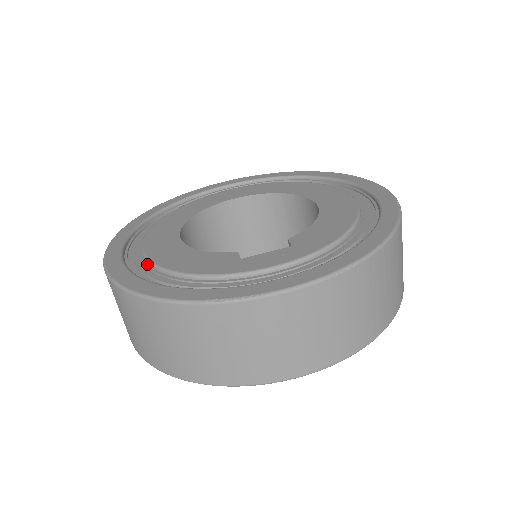
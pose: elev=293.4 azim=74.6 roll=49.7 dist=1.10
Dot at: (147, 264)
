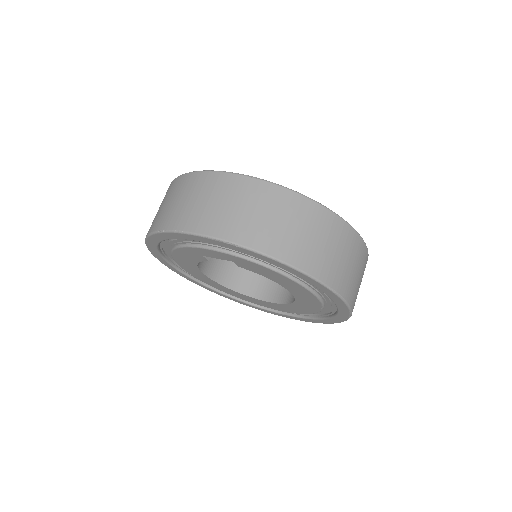
Dot at: occluded
